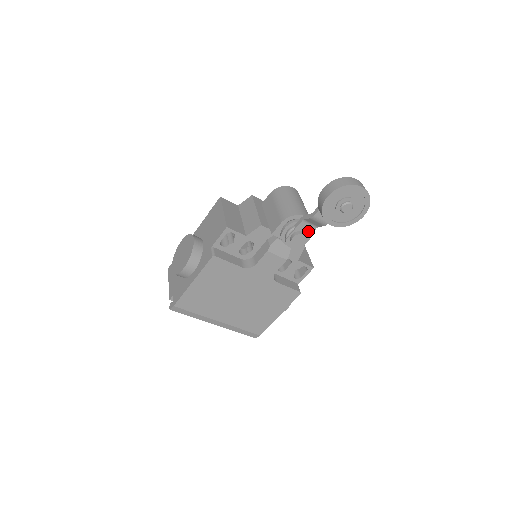
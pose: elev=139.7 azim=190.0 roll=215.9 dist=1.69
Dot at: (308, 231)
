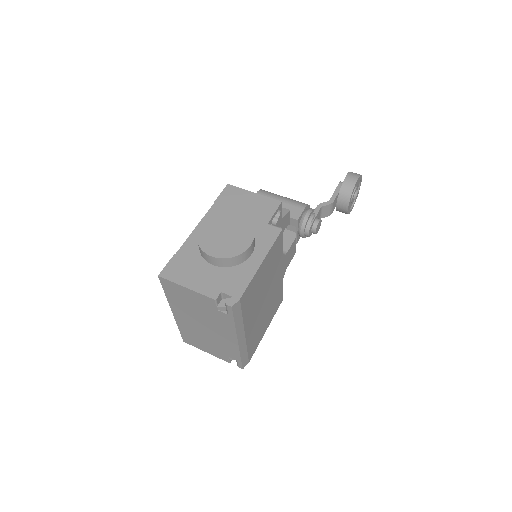
Dot at: occluded
